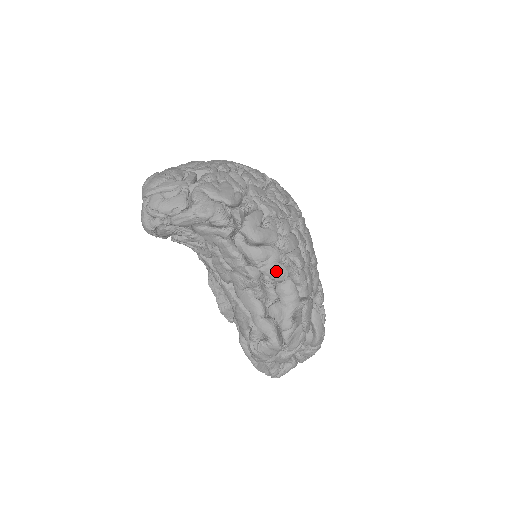
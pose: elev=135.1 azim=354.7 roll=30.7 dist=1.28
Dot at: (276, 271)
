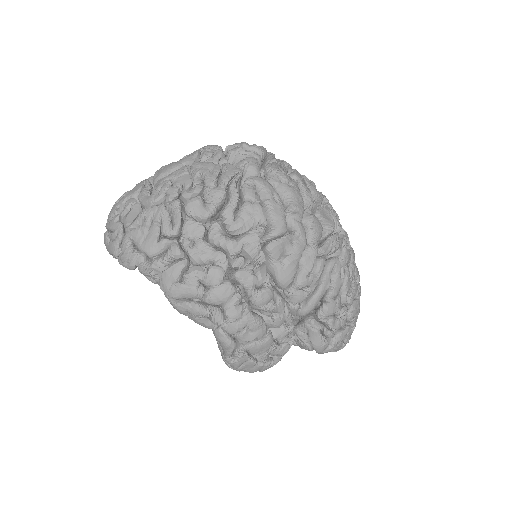
Dot at: (199, 323)
